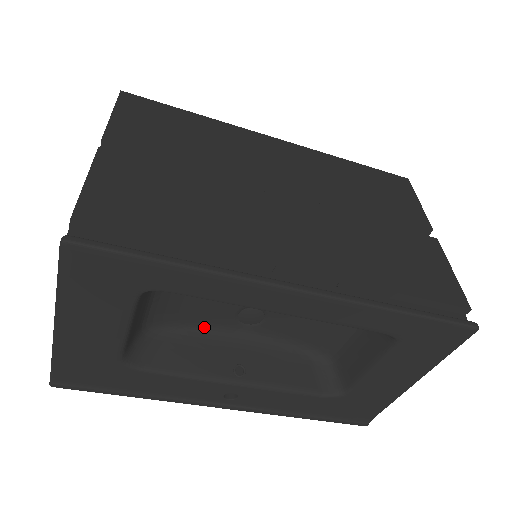
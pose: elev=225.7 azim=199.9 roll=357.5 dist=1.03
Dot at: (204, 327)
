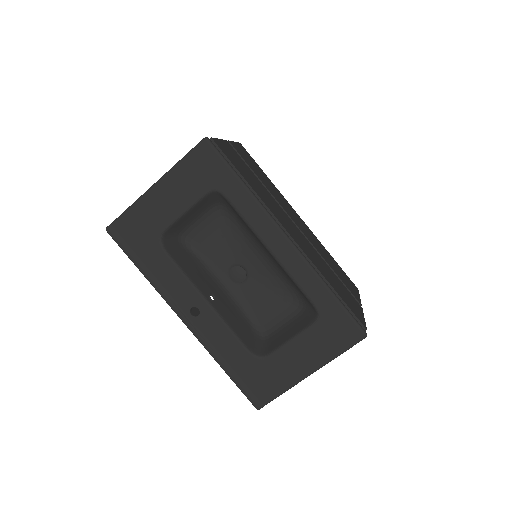
Dot at: (207, 263)
